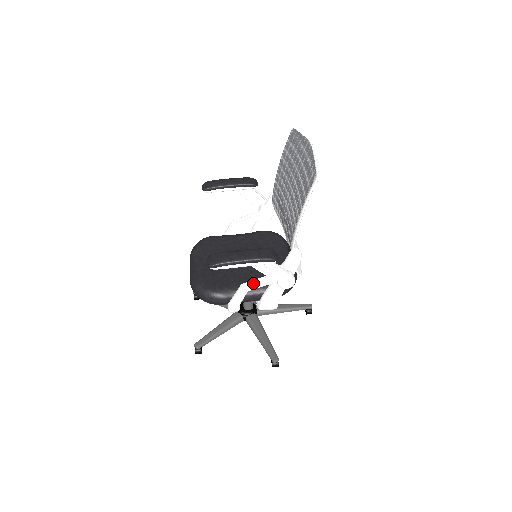
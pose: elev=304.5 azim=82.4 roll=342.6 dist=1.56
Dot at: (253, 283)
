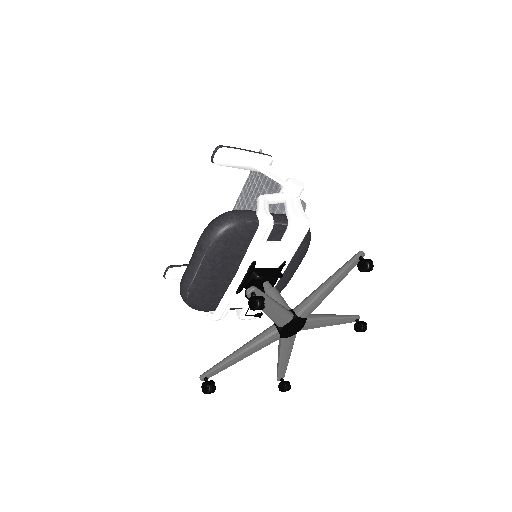
Dot at: (267, 194)
